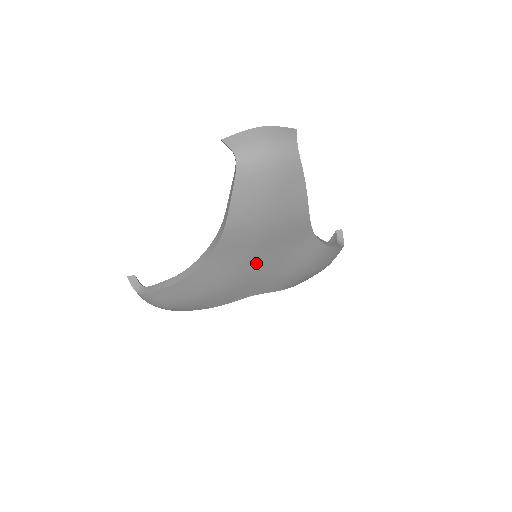
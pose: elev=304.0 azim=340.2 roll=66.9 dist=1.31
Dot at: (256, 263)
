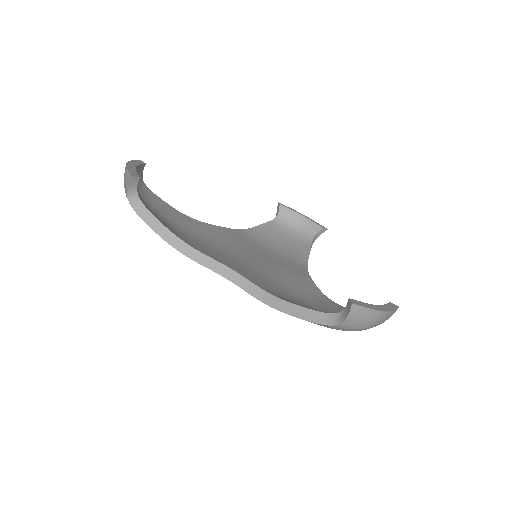
Dot at: occluded
